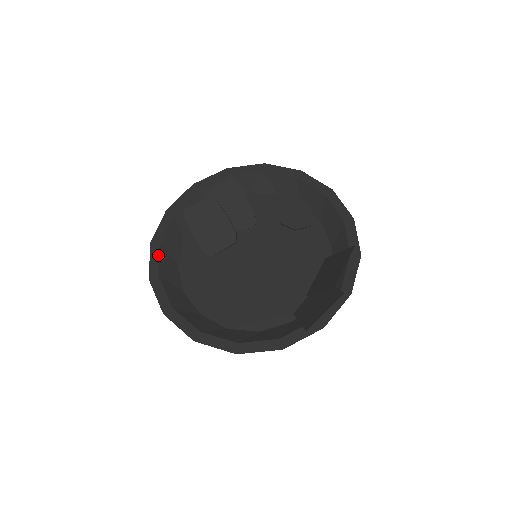
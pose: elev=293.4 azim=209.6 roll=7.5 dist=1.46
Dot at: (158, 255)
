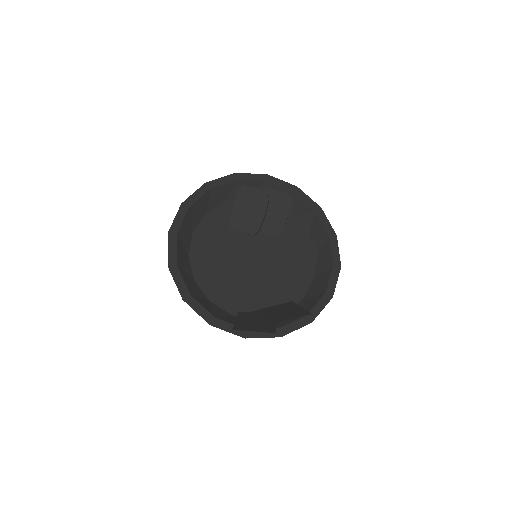
Dot at: (201, 195)
